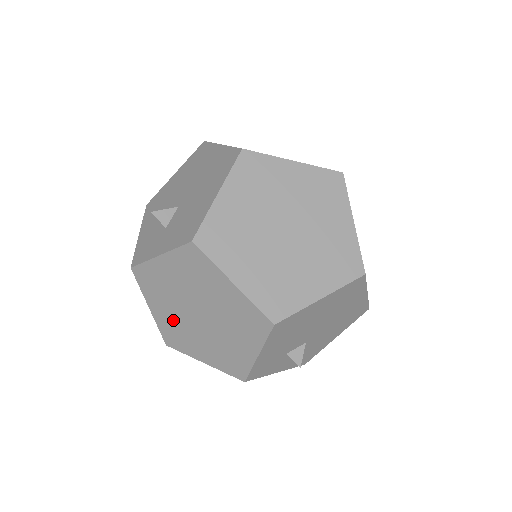
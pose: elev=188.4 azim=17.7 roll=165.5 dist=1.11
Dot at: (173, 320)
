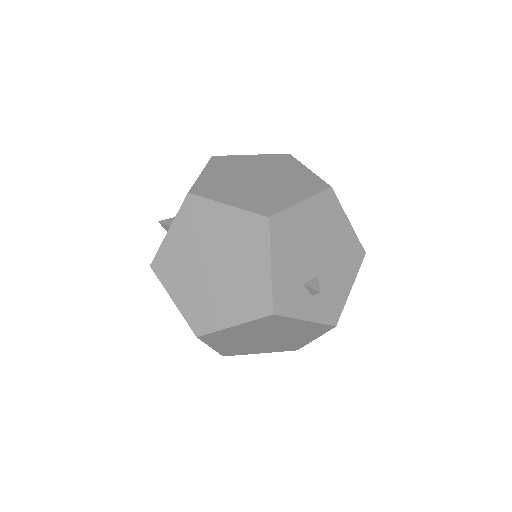
Dot at: (195, 295)
